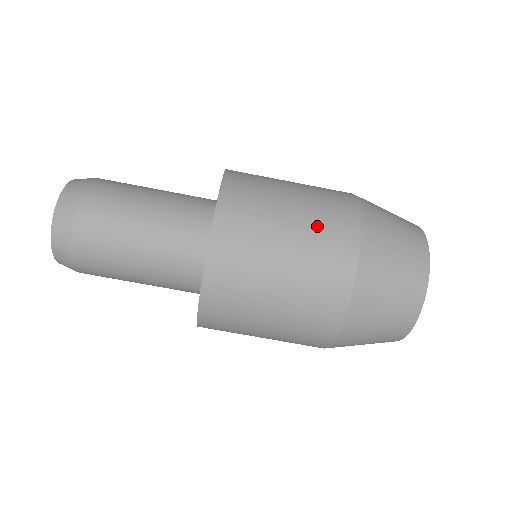
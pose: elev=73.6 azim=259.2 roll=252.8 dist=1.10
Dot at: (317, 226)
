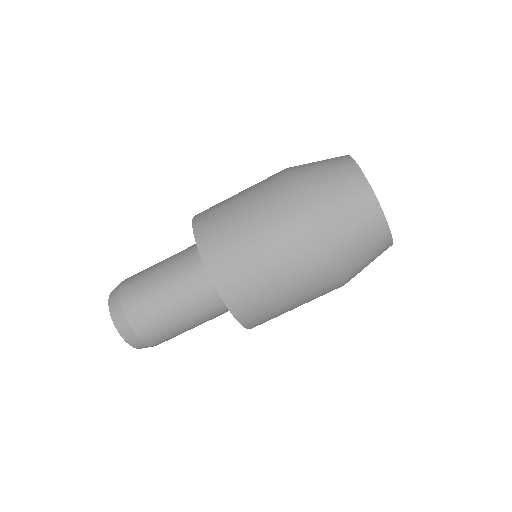
Dot at: (289, 255)
